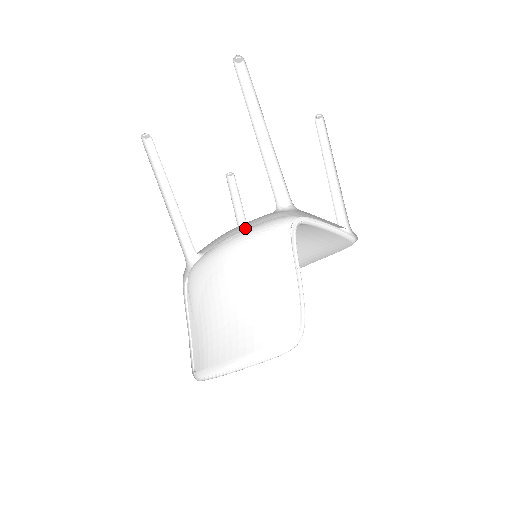
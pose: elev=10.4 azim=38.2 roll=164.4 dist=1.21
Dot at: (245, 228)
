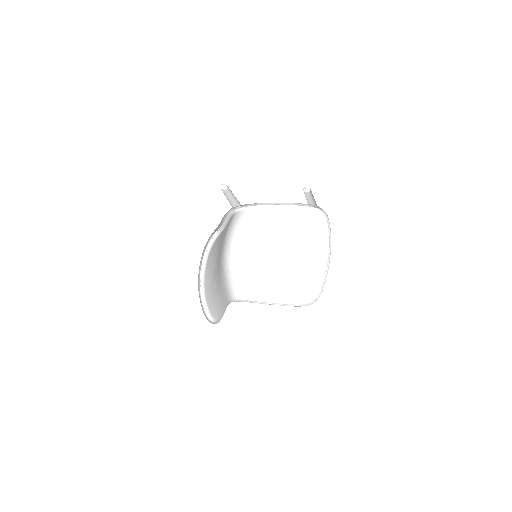
Dot at: occluded
